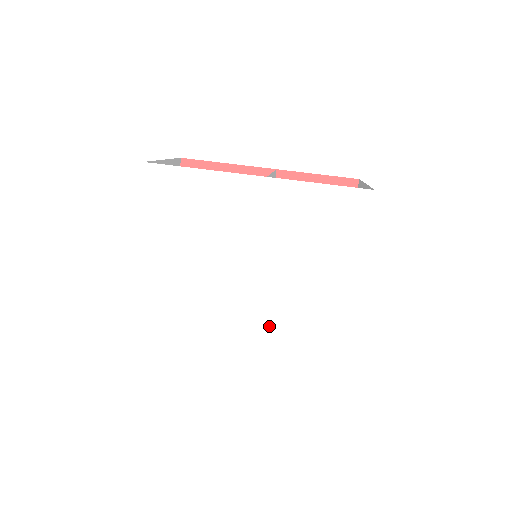
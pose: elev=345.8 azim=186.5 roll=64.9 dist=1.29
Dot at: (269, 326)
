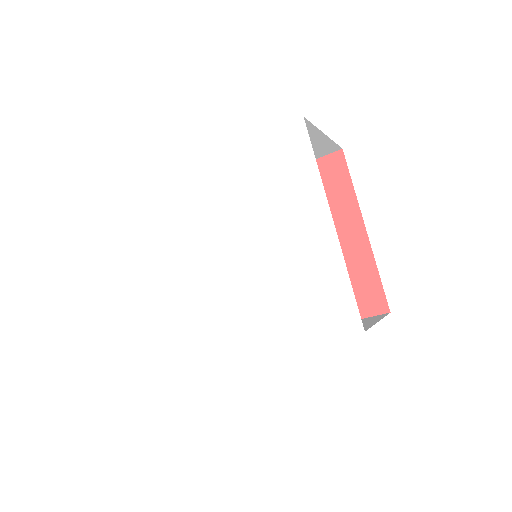
Dot at: (266, 306)
